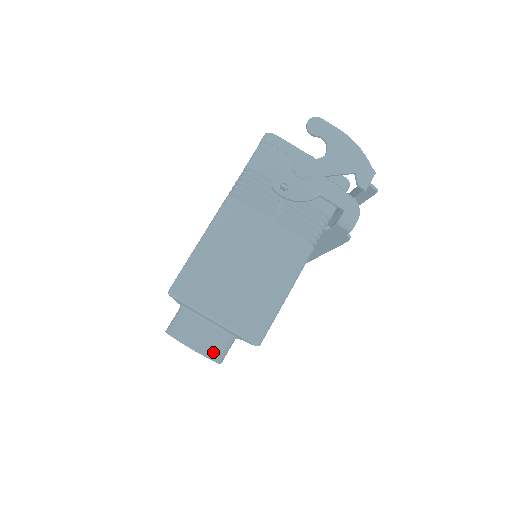
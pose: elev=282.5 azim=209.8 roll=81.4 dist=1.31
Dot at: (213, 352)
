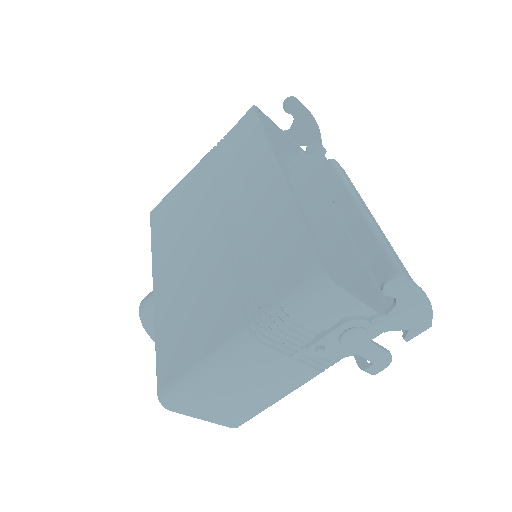
Dot at: occluded
